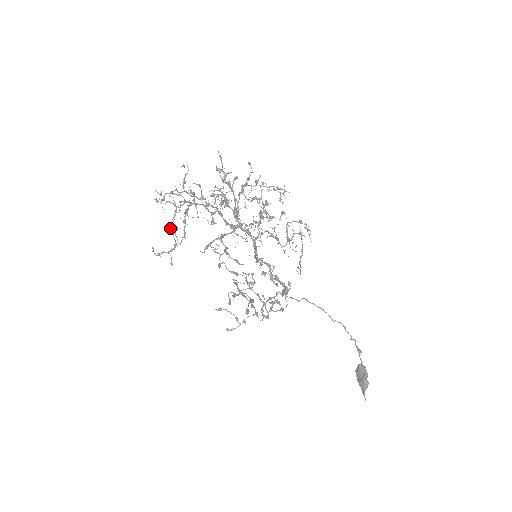
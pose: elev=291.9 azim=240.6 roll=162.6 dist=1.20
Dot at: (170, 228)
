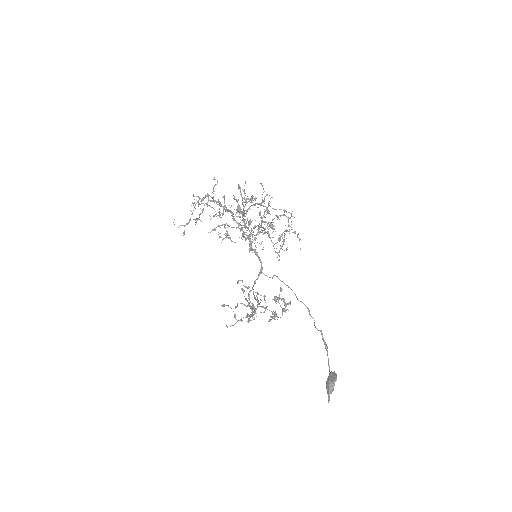
Dot at: (191, 211)
